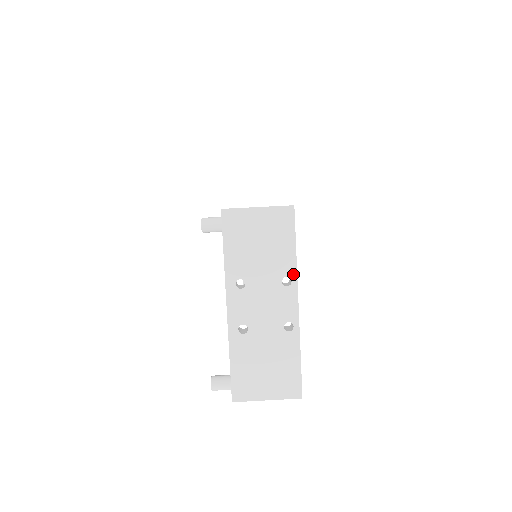
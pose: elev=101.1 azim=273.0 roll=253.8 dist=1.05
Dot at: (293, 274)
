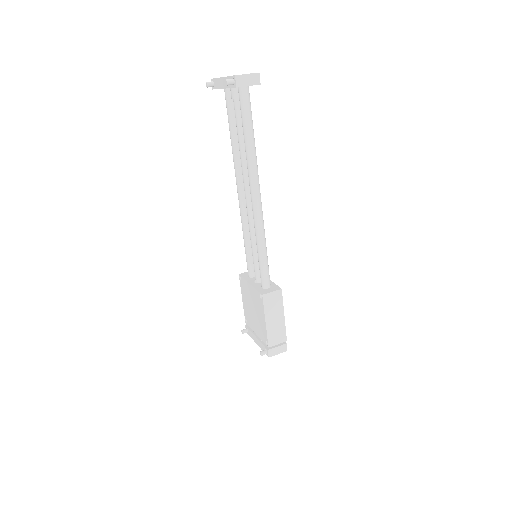
Dot at: occluded
